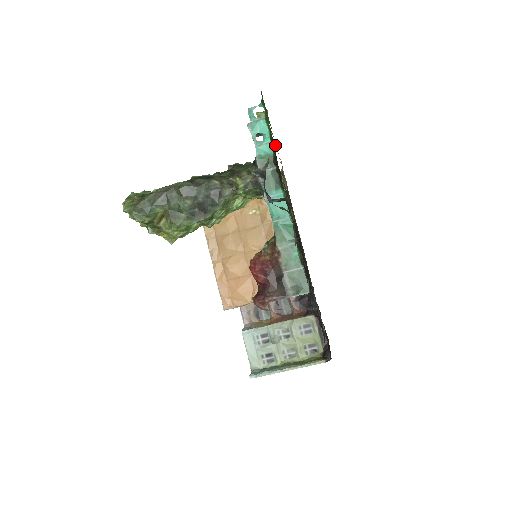
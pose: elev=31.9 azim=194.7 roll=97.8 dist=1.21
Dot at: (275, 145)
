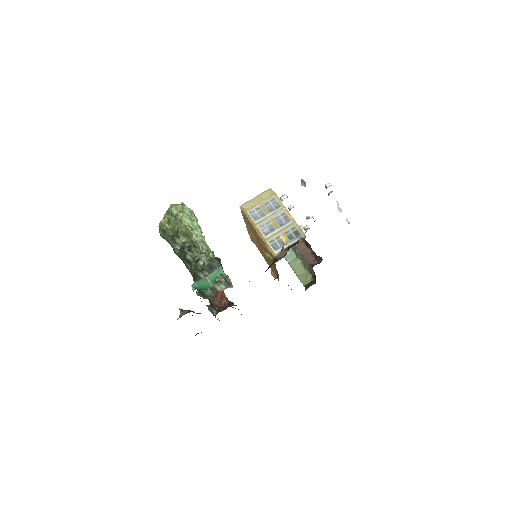
Dot at: occluded
